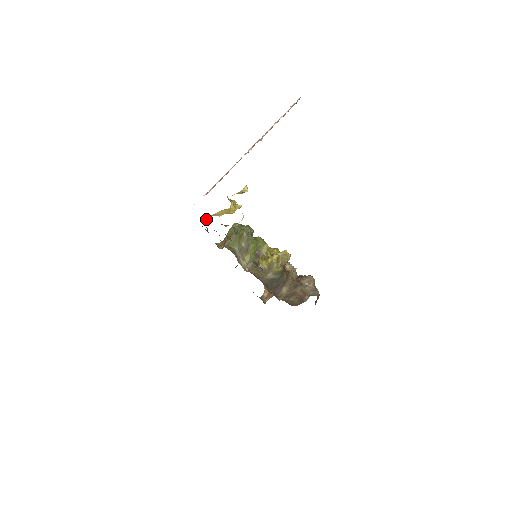
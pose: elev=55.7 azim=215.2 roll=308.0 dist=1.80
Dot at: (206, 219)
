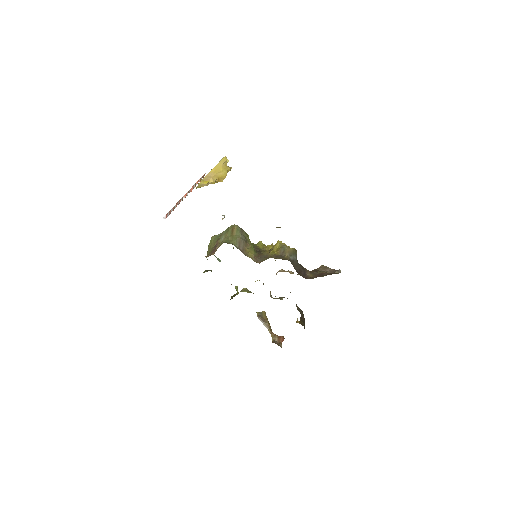
Dot at: occluded
